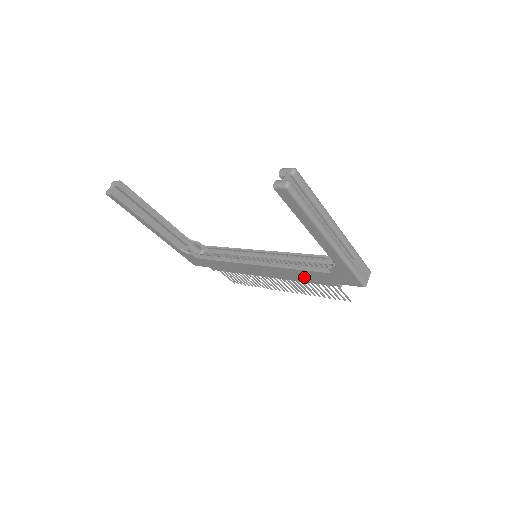
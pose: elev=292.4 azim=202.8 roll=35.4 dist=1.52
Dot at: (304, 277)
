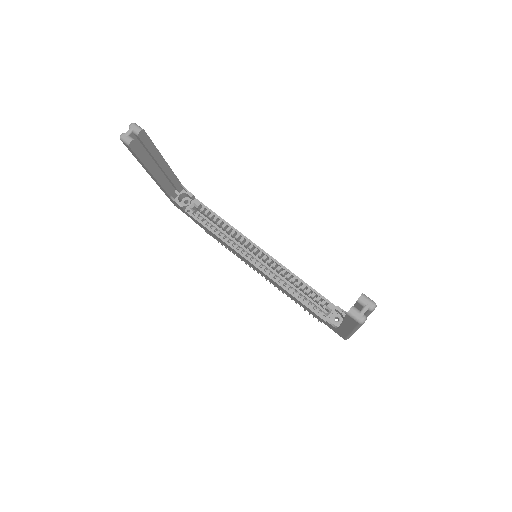
Dot at: (294, 299)
